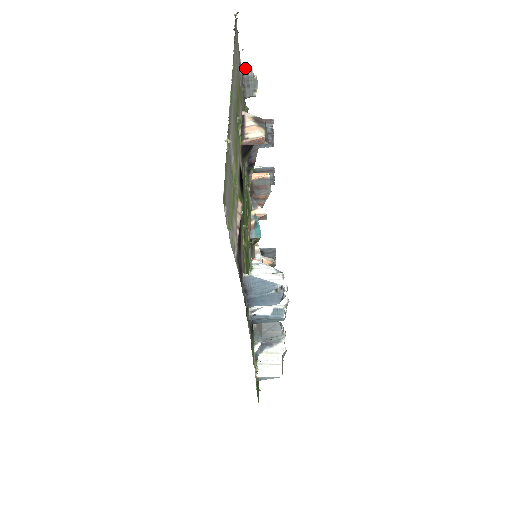
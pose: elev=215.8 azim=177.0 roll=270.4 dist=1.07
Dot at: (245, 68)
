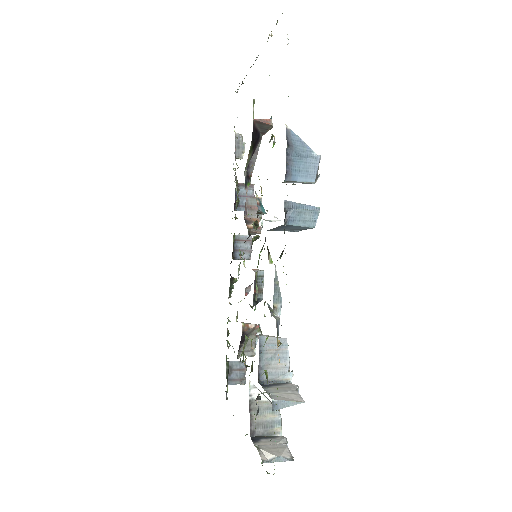
Dot at: (237, 134)
